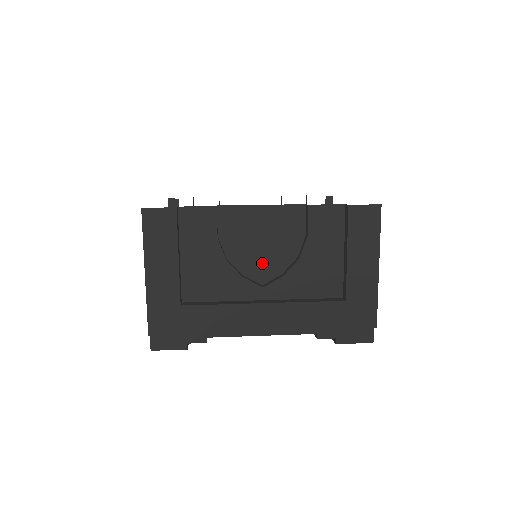
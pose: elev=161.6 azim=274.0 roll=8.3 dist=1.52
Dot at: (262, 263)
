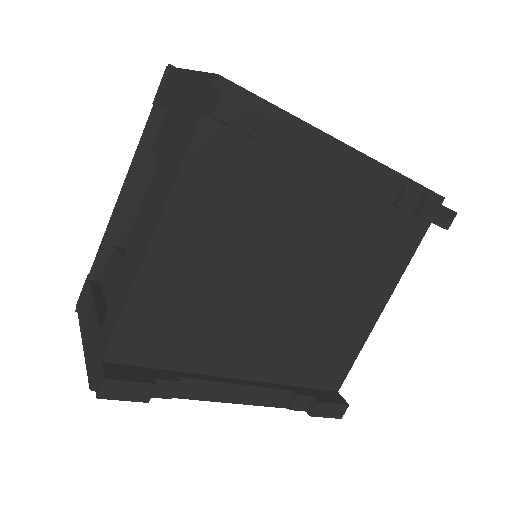
Dot at: occluded
